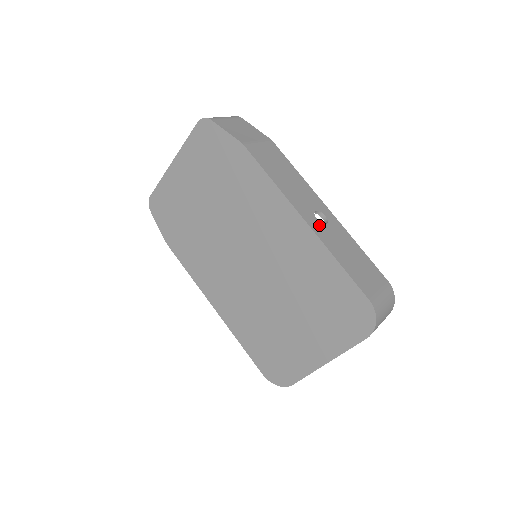
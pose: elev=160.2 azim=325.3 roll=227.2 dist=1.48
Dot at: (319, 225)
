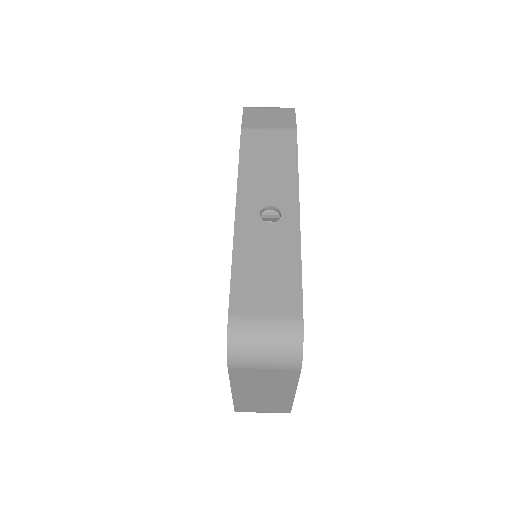
Dot at: (254, 220)
